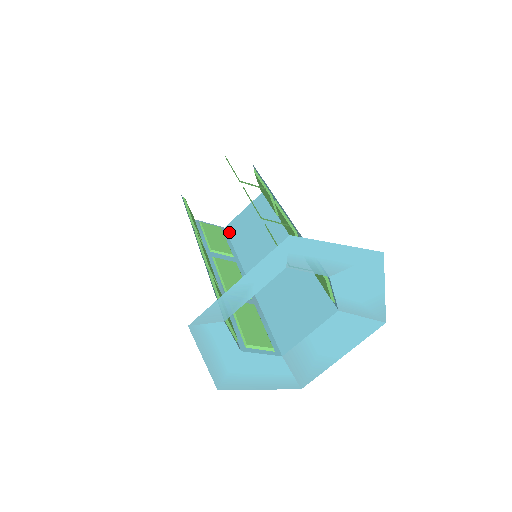
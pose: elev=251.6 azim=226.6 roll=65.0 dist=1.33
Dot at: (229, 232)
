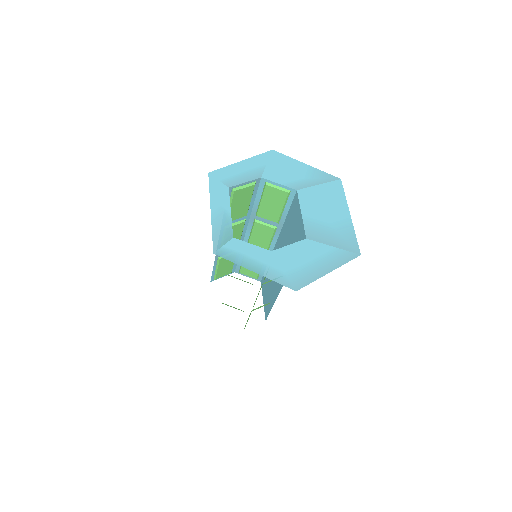
Dot at: (267, 315)
